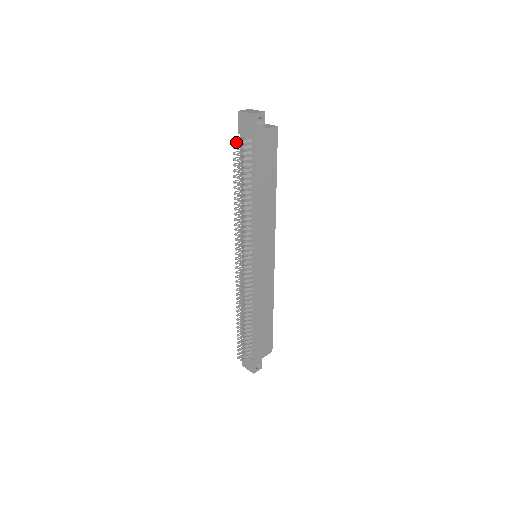
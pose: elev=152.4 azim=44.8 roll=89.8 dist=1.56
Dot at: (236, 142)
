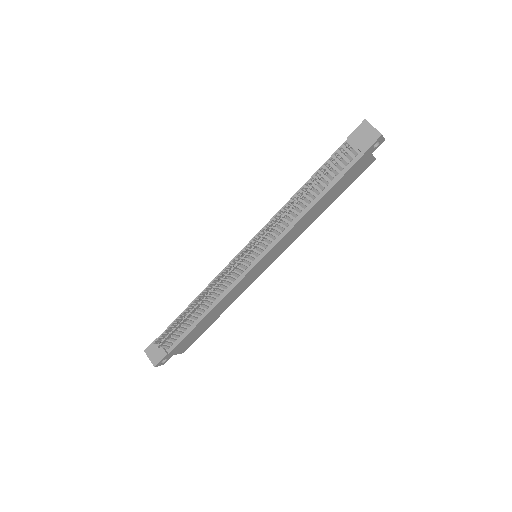
Dot at: (349, 146)
